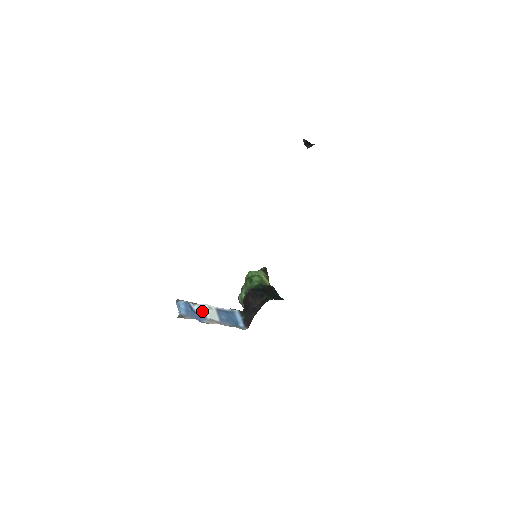
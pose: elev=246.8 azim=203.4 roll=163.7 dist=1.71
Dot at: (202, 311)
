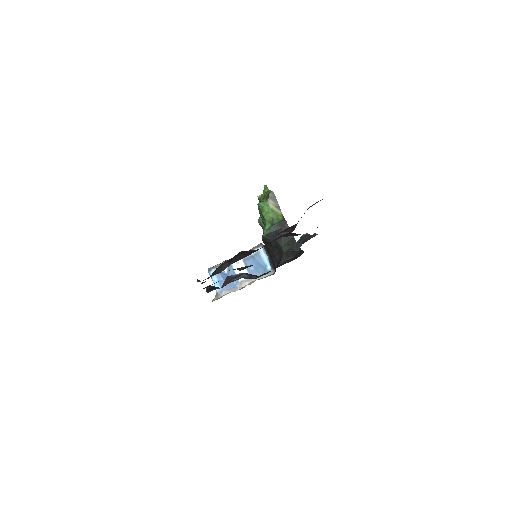
Dot at: (232, 272)
